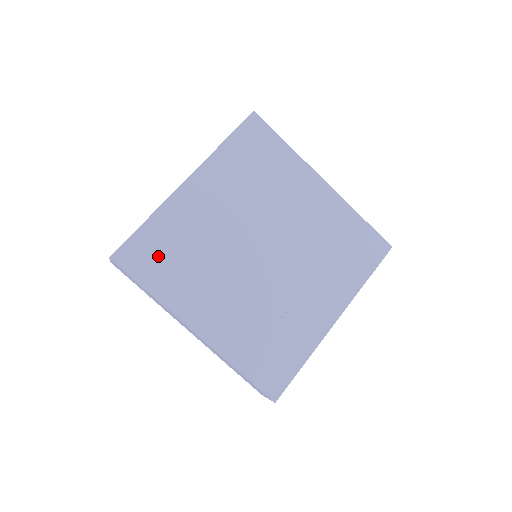
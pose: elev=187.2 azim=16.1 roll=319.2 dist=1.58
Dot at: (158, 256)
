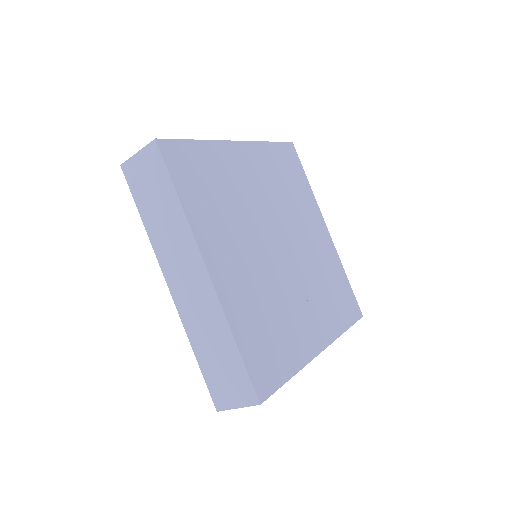
Dot at: (198, 175)
